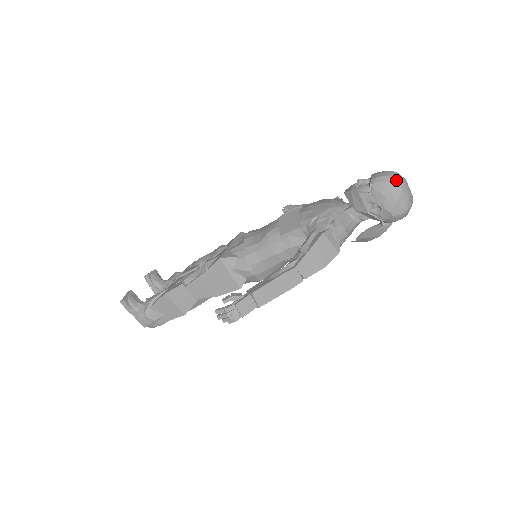
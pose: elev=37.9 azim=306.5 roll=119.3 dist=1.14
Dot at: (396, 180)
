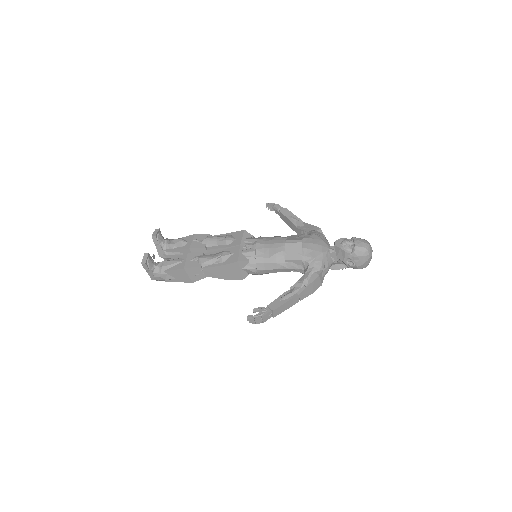
Dot at: (369, 252)
